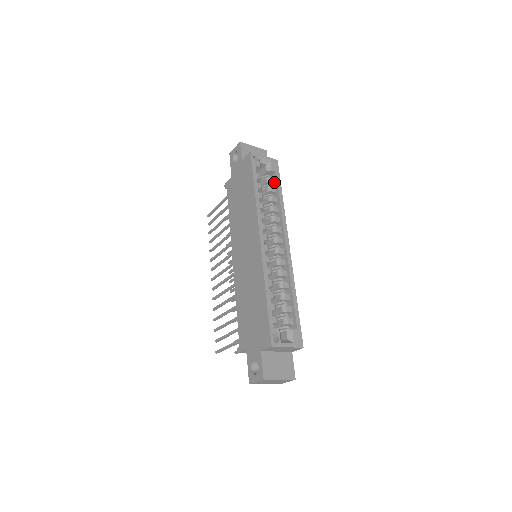
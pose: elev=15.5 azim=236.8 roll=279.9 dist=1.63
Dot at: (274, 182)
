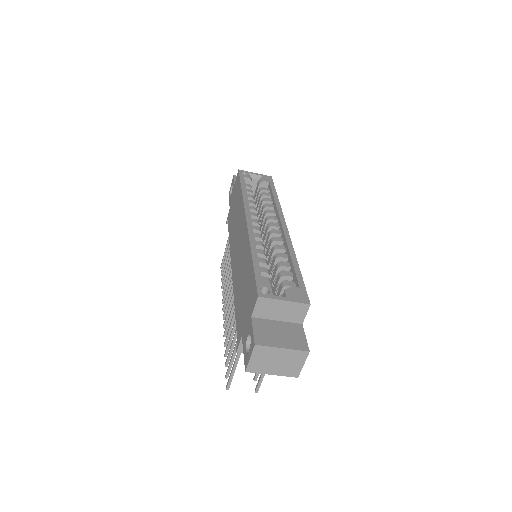
Dot at: (268, 190)
